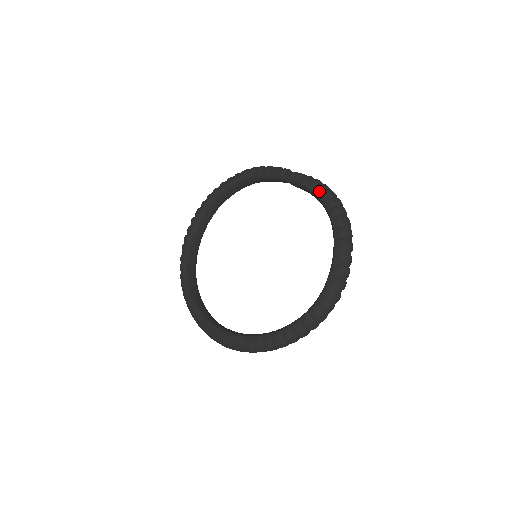
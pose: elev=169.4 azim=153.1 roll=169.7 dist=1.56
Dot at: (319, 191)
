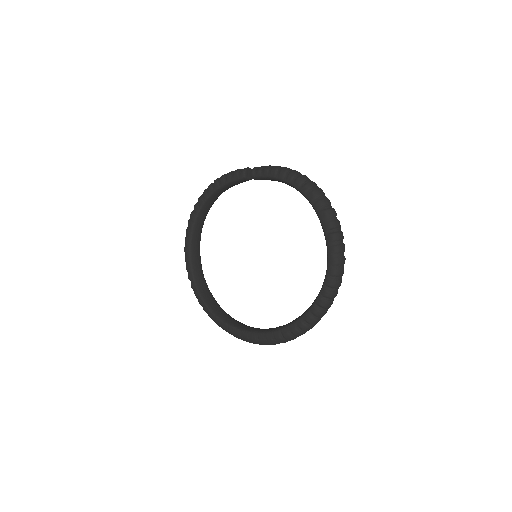
Dot at: (283, 176)
